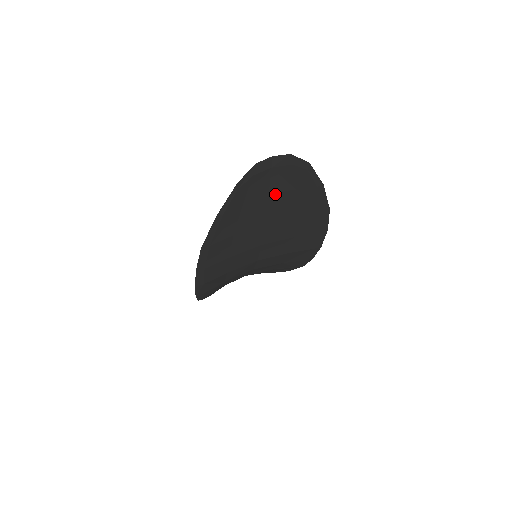
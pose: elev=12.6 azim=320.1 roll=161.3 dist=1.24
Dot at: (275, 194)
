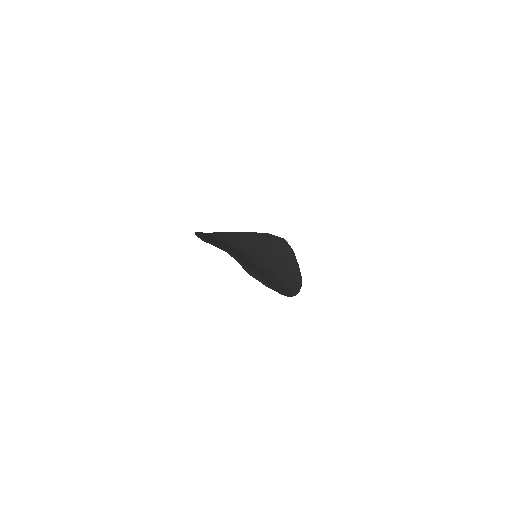
Dot at: occluded
